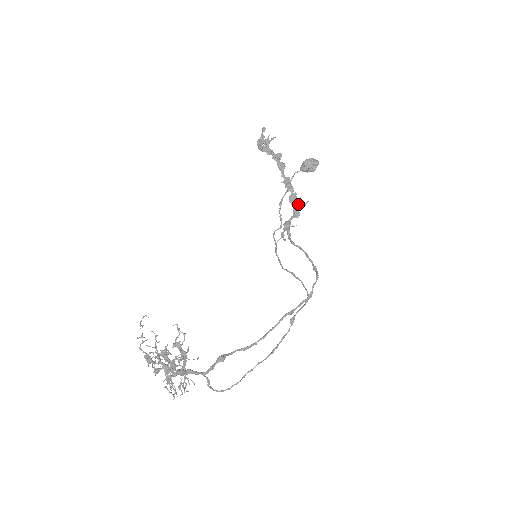
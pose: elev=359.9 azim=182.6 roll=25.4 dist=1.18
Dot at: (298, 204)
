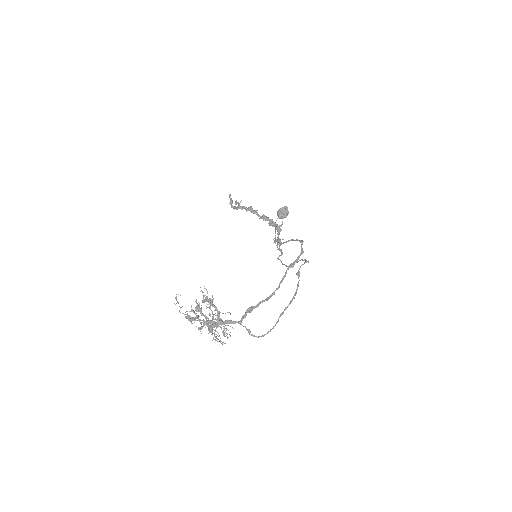
Dot at: (277, 225)
